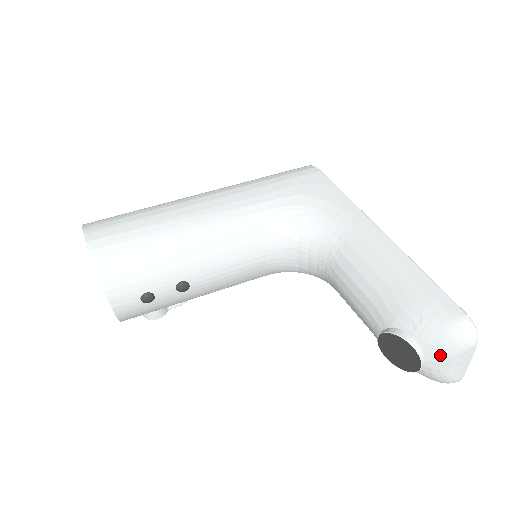
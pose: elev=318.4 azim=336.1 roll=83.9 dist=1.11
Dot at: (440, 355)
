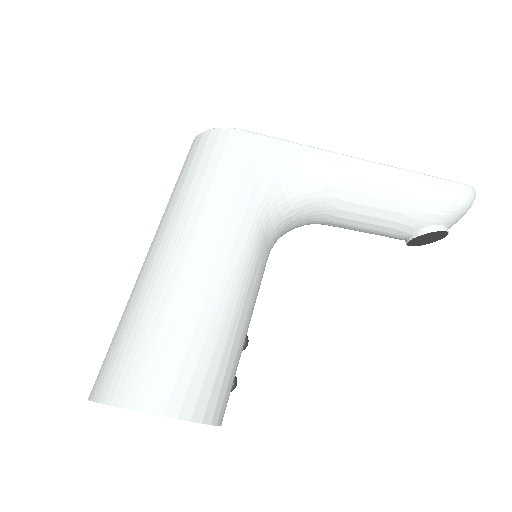
Dot at: (457, 221)
